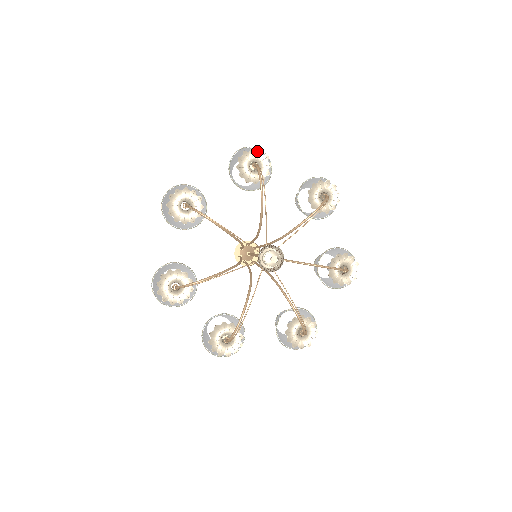
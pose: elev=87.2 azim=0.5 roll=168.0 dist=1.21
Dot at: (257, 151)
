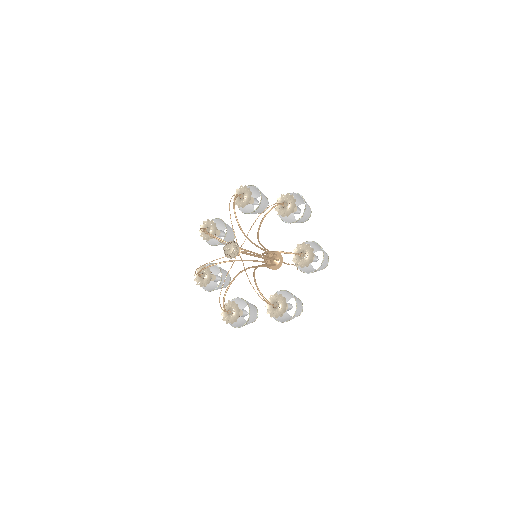
Dot at: occluded
